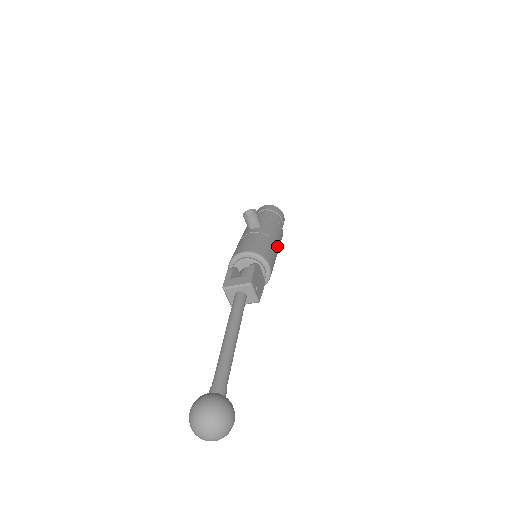
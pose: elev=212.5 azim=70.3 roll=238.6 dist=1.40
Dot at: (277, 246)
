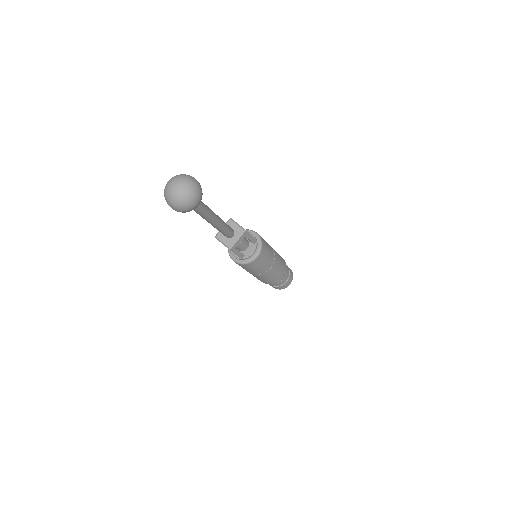
Dot at: occluded
